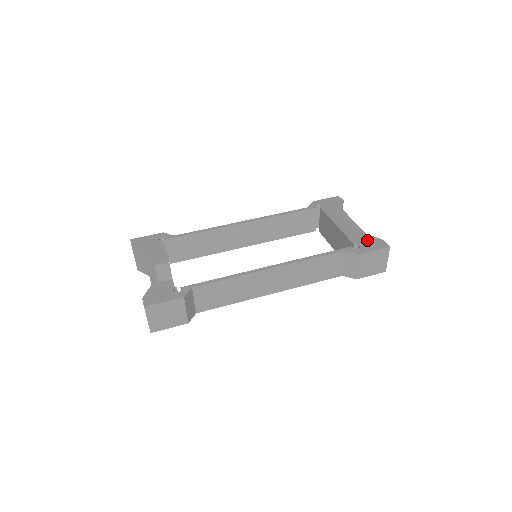
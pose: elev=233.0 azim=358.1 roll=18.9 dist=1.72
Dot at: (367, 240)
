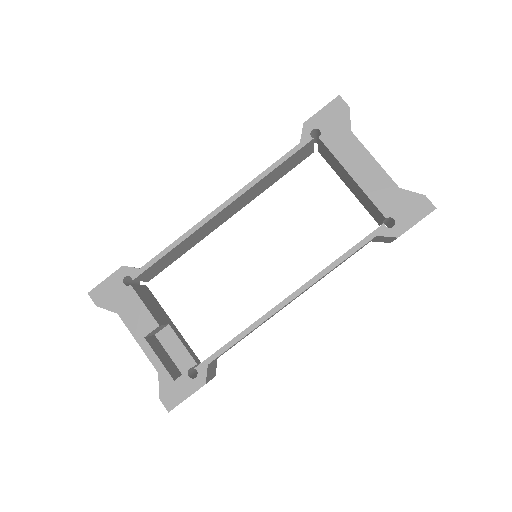
Dot at: (402, 203)
